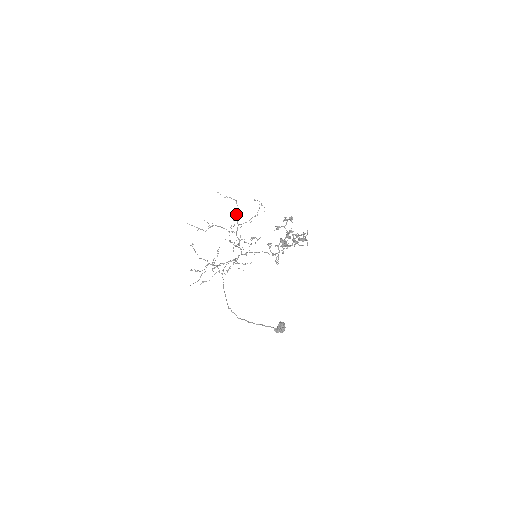
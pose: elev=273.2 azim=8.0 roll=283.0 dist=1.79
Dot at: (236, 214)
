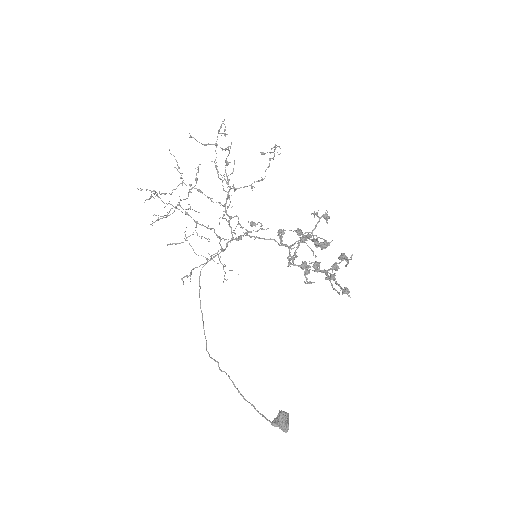
Dot at: (226, 164)
